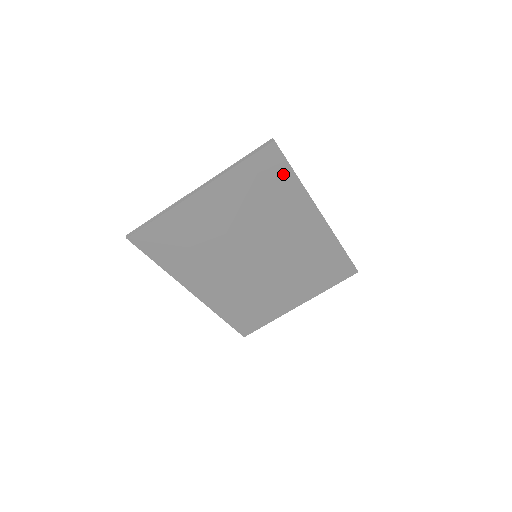
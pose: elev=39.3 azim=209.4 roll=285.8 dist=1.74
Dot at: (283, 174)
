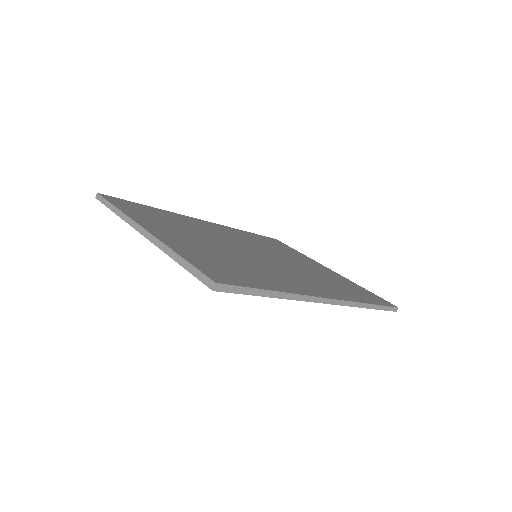
Dot at: occluded
